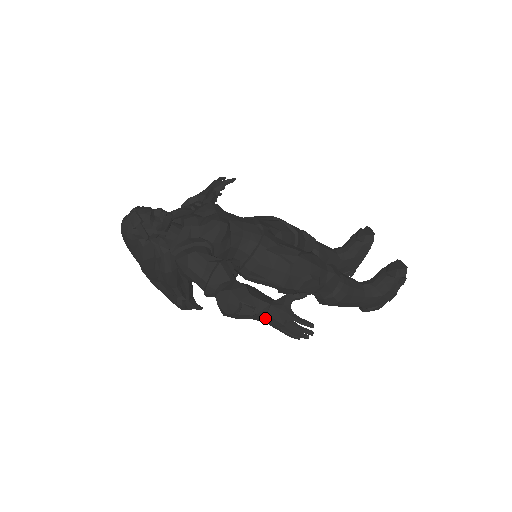
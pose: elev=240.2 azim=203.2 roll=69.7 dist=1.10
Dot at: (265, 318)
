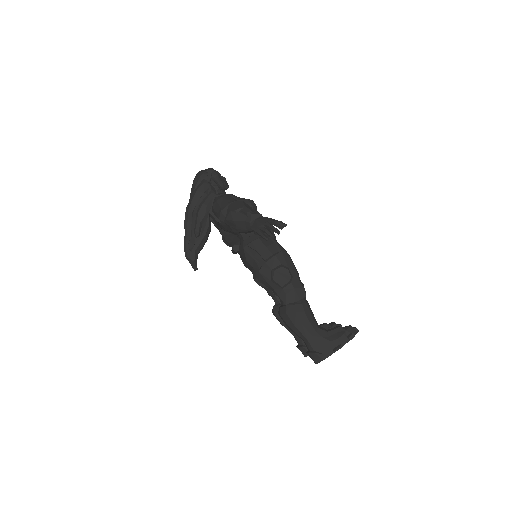
Dot at: (253, 223)
